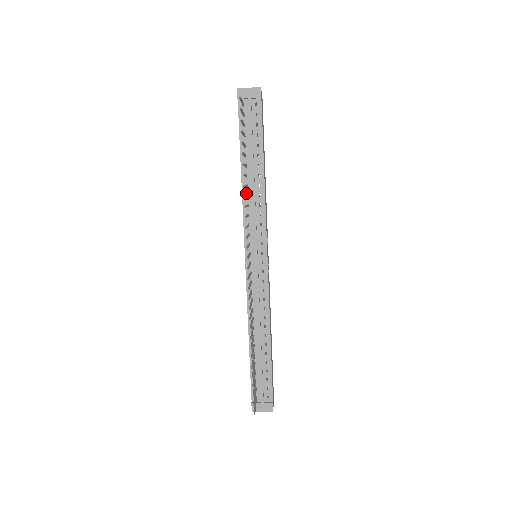
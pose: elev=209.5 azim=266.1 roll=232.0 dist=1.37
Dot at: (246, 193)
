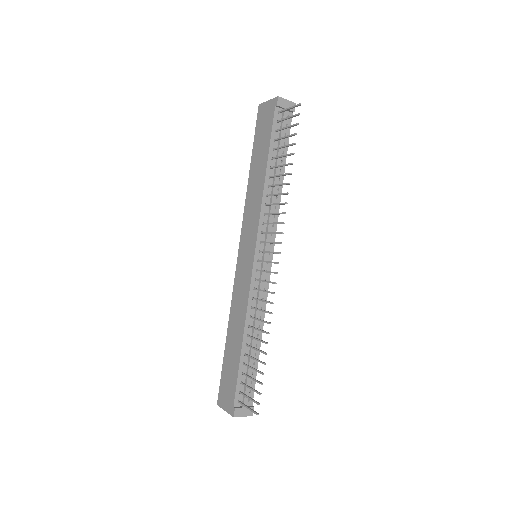
Dot at: (266, 193)
